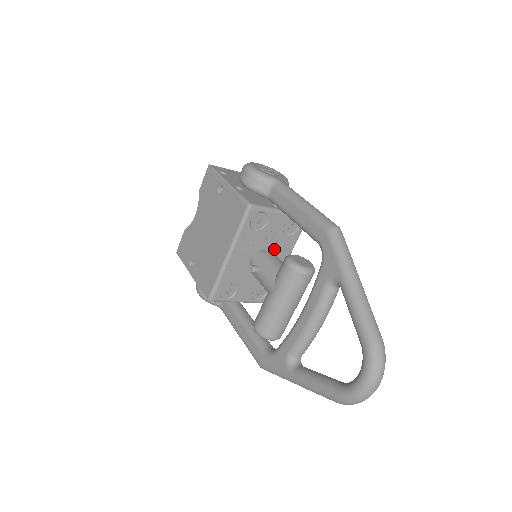
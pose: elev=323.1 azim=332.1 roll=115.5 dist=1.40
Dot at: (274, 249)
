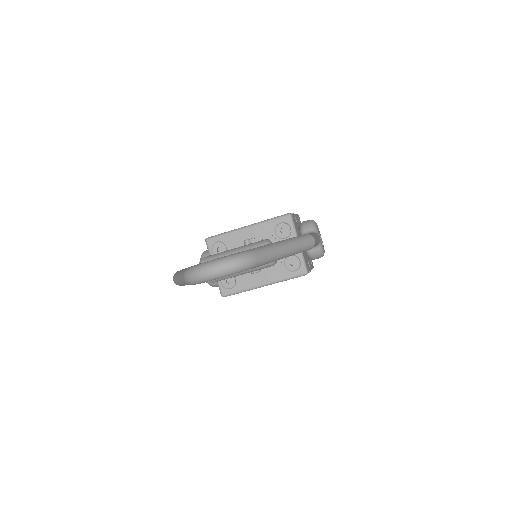
Dot at: occluded
